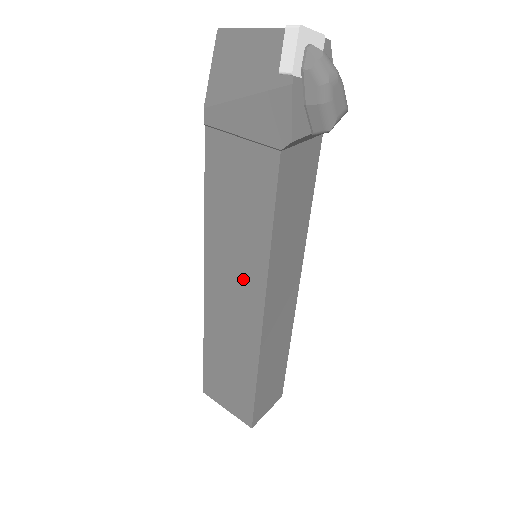
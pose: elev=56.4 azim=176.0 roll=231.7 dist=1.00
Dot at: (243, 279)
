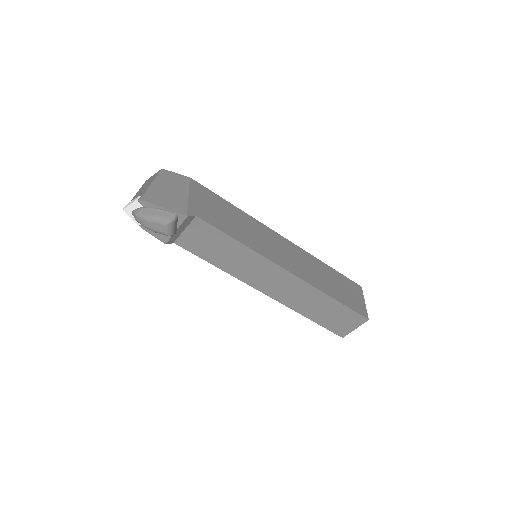
Dot at: occluded
